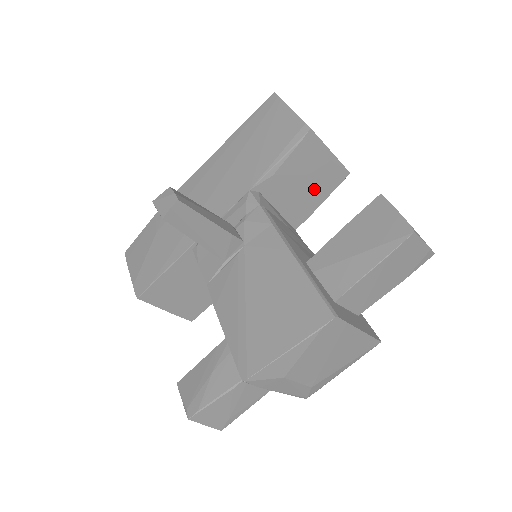
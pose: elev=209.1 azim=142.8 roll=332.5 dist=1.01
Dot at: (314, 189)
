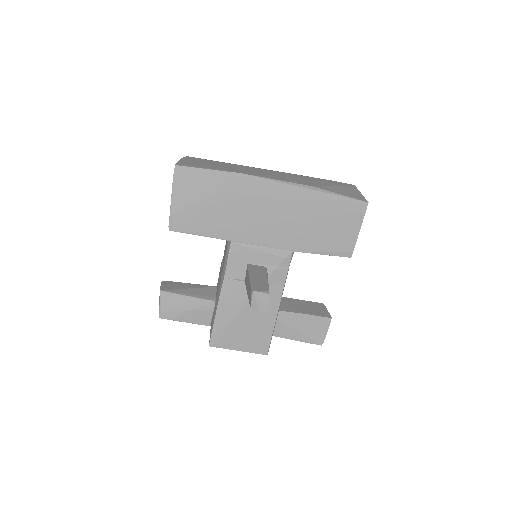
Dot at: occluded
